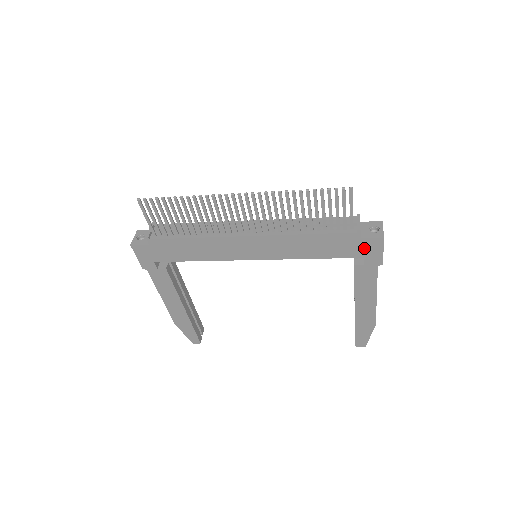
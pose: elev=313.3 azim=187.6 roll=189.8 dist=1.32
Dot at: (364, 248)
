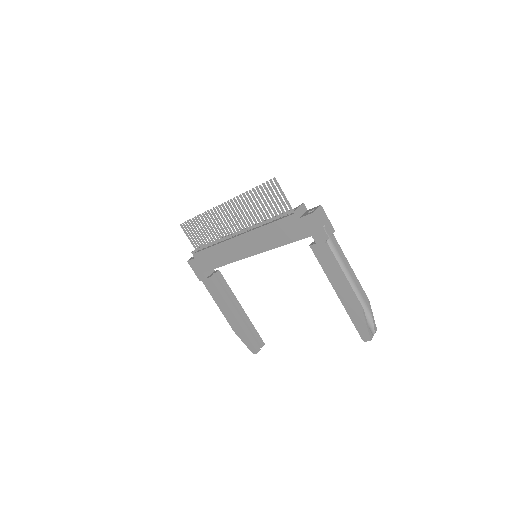
Dot at: (306, 227)
